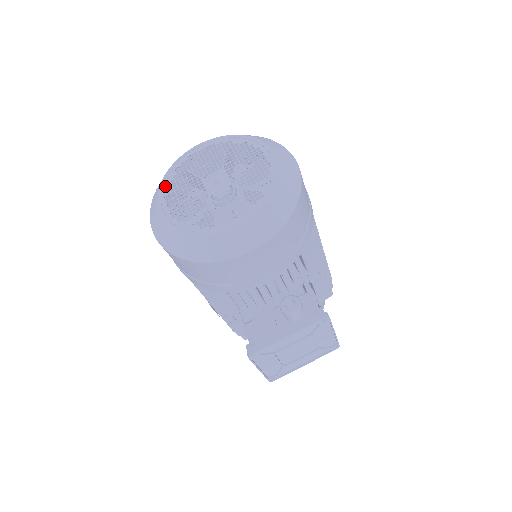
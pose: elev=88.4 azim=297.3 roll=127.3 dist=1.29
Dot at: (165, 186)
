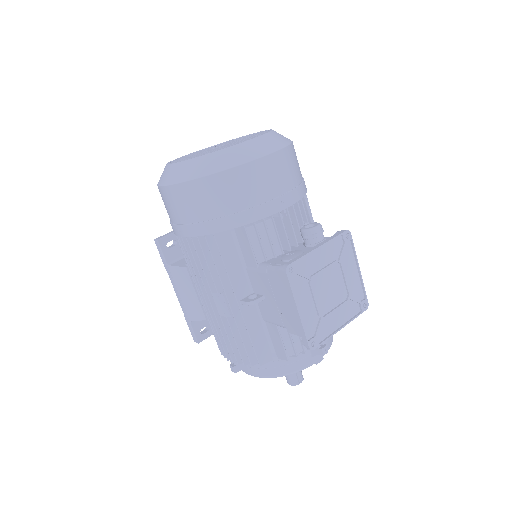
Dot at: (172, 162)
